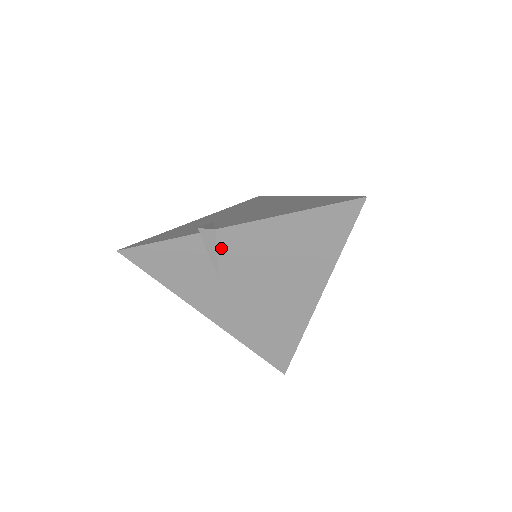
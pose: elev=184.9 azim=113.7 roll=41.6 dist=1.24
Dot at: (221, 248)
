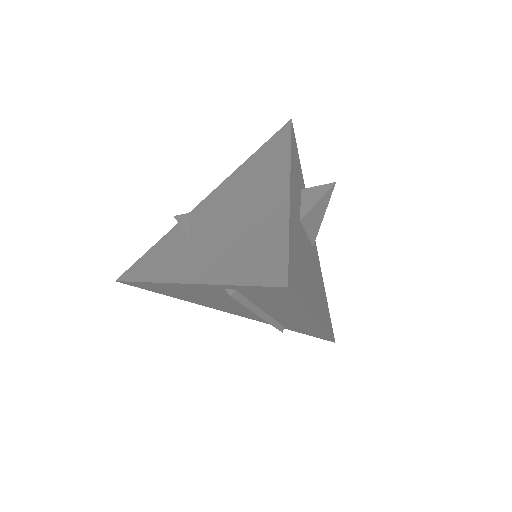
Dot at: (193, 220)
